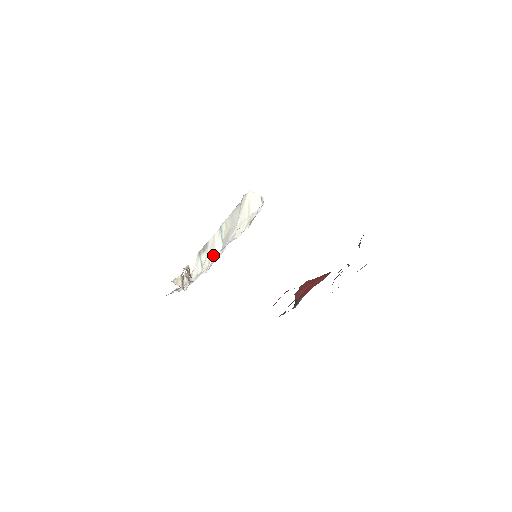
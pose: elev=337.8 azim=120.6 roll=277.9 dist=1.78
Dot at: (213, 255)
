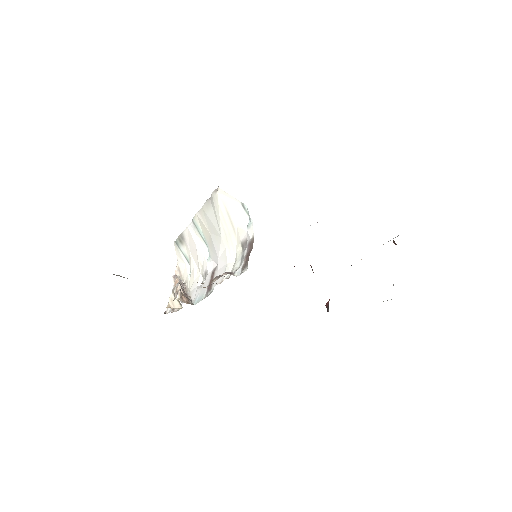
Dot at: (200, 258)
